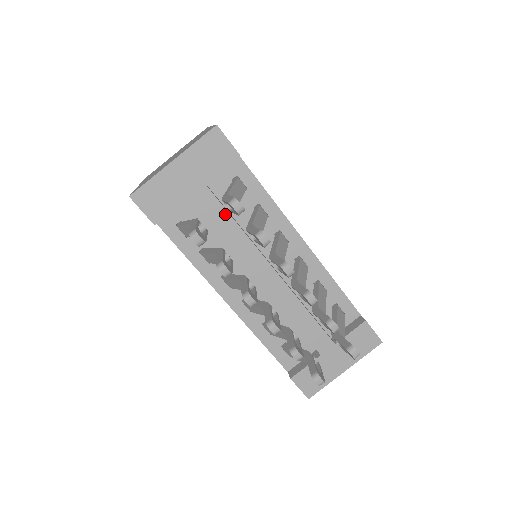
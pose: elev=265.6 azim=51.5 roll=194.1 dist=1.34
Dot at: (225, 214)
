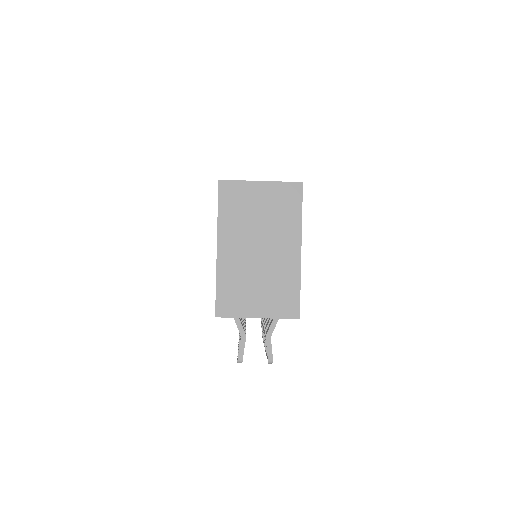
Dot at: occluded
